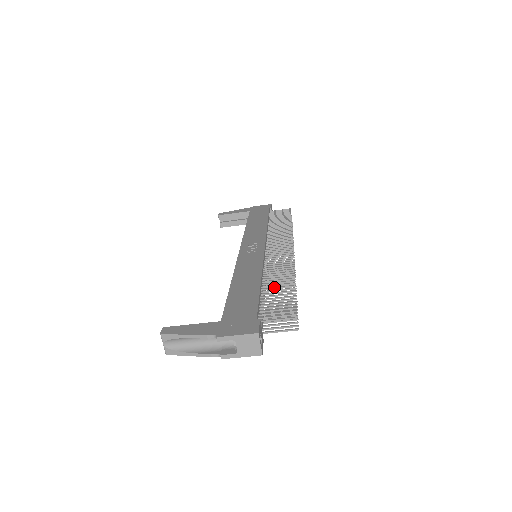
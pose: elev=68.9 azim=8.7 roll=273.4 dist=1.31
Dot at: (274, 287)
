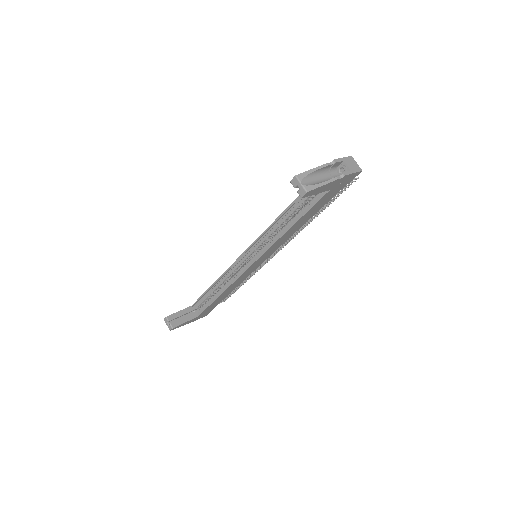
Dot at: occluded
